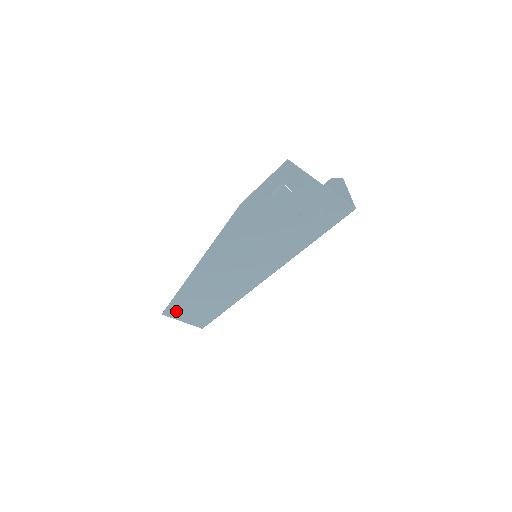
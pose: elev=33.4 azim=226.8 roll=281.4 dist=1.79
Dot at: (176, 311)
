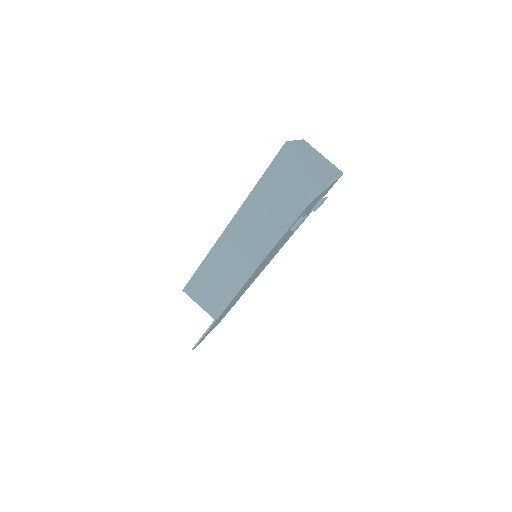
Dot at: occluded
